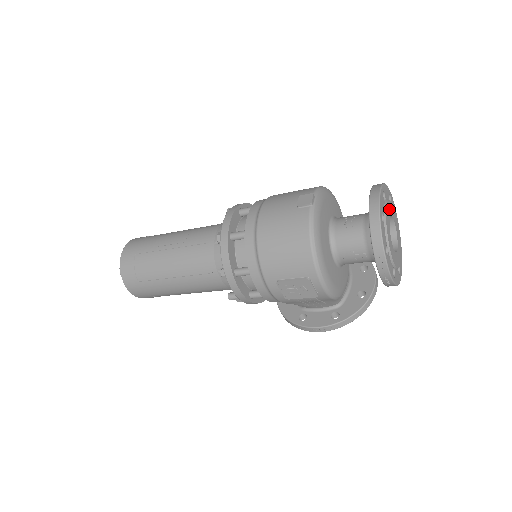
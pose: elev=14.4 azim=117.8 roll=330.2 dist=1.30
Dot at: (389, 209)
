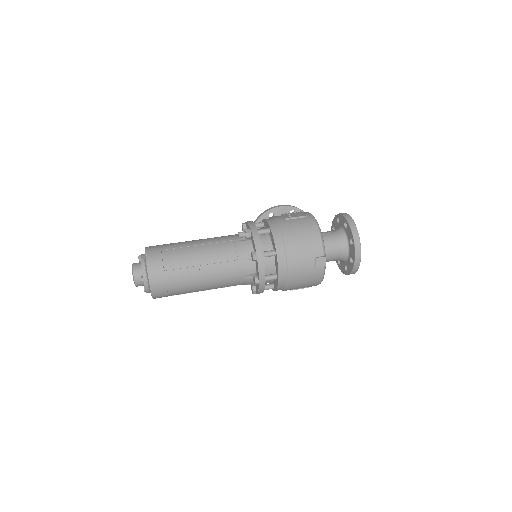
Dot at: occluded
